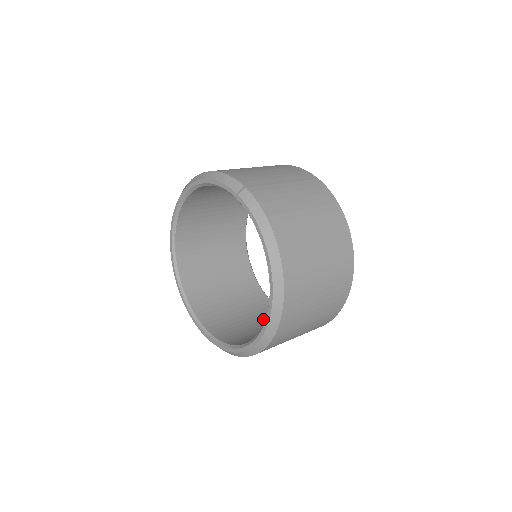
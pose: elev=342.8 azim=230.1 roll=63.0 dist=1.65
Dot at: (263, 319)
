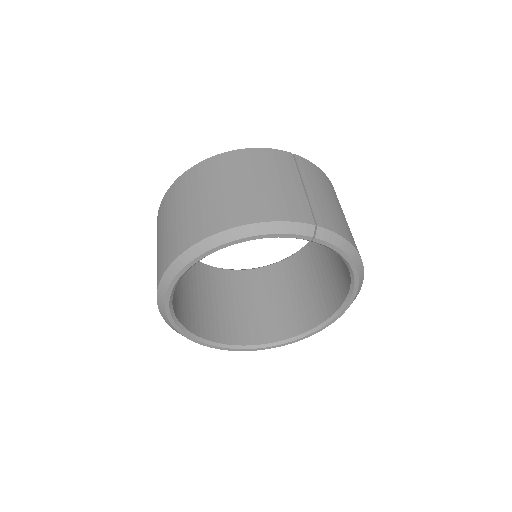
Dot at: (248, 293)
